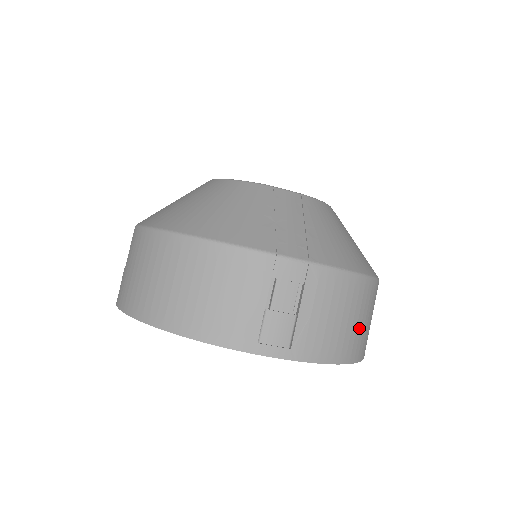
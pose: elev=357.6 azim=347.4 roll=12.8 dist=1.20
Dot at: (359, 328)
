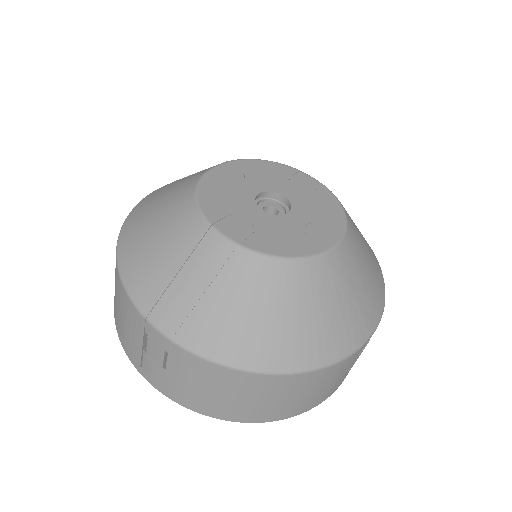
Dot at: (252, 404)
